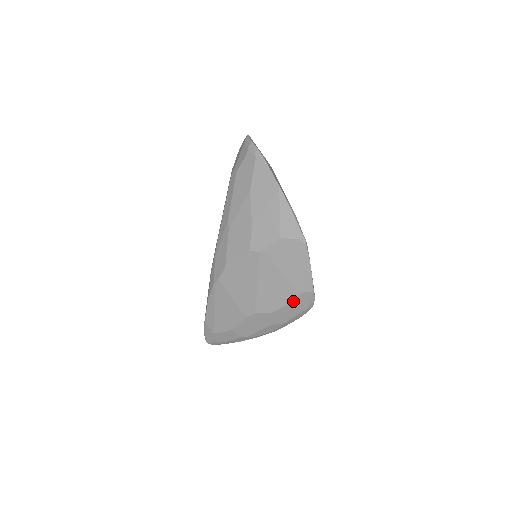
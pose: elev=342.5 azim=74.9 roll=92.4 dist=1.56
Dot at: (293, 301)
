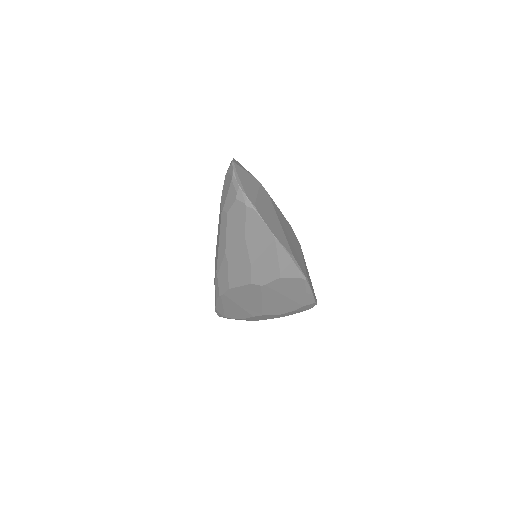
Dot at: (297, 310)
